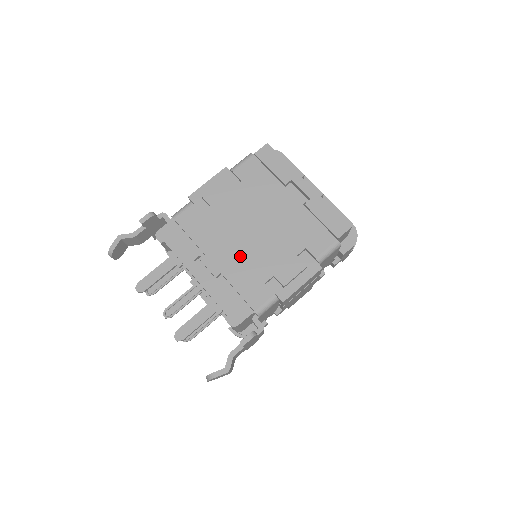
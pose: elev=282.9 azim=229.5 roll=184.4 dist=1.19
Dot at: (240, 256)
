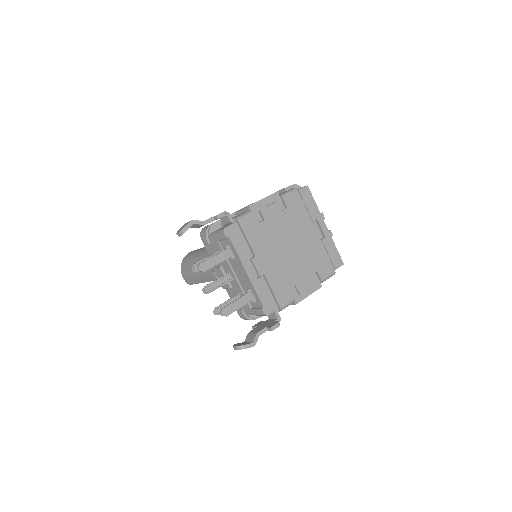
Dot at: (278, 265)
